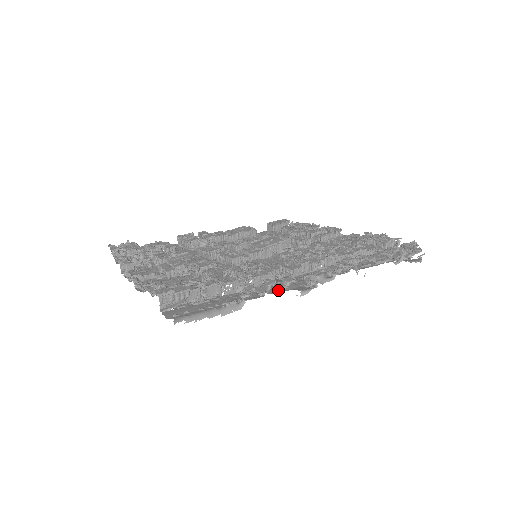
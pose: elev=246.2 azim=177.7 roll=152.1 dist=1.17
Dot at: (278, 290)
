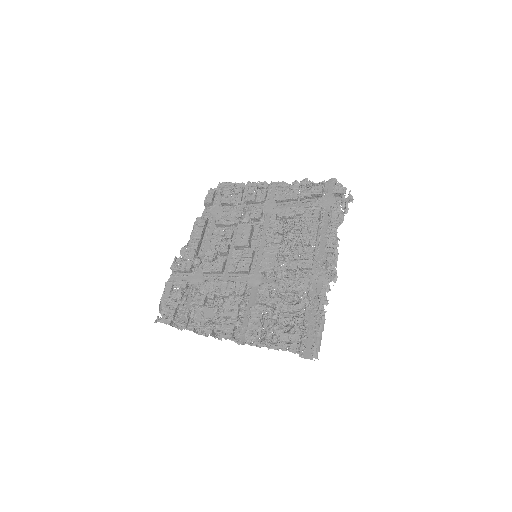
Dot at: occluded
